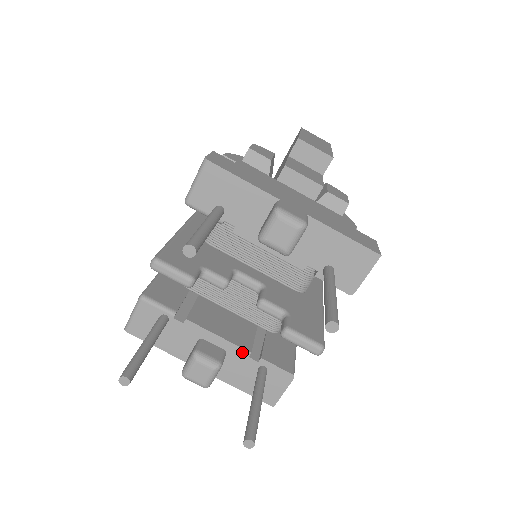
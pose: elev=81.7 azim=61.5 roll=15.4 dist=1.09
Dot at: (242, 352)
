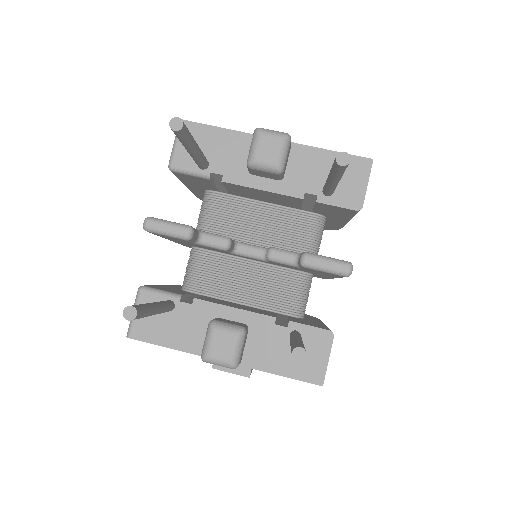
Dot at: (266, 320)
